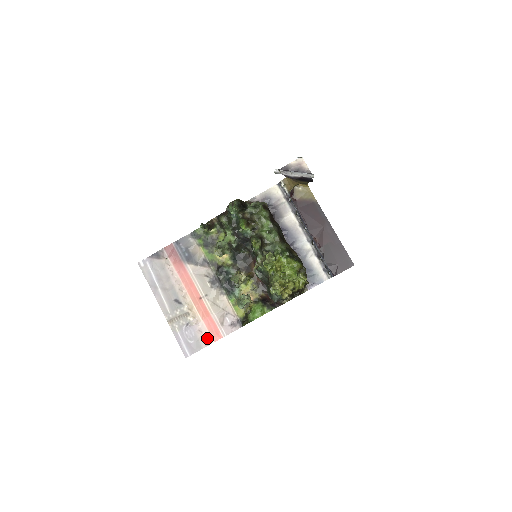
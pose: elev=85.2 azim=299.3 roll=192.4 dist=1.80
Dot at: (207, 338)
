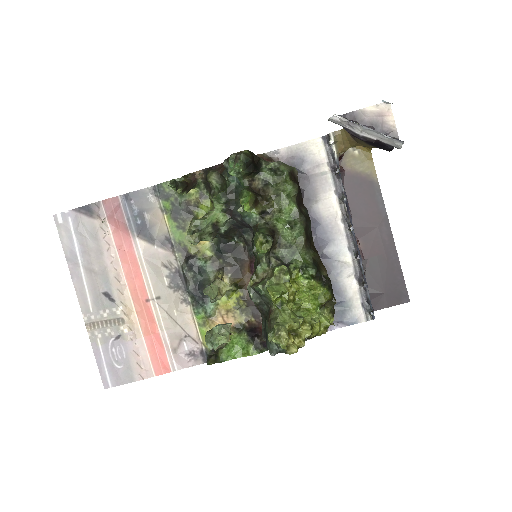
Dot at: (145, 367)
